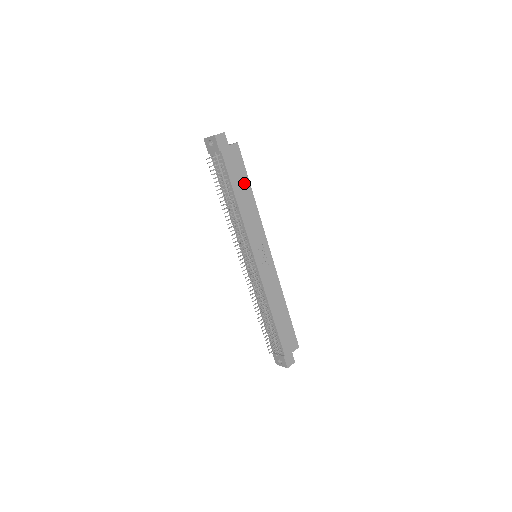
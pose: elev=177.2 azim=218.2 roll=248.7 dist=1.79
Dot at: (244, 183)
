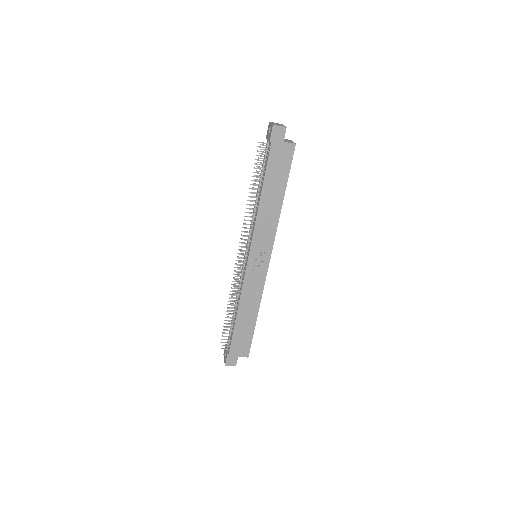
Dot at: (279, 185)
